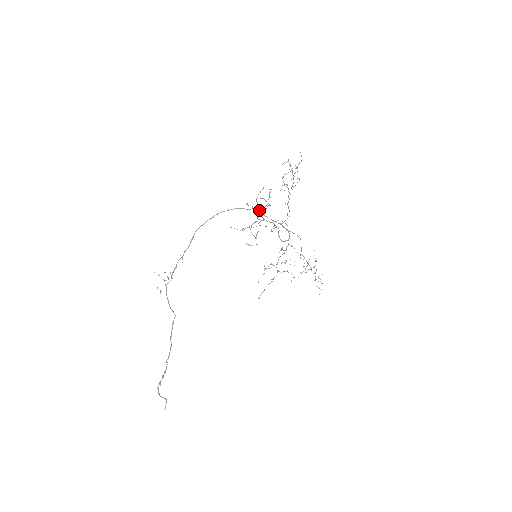
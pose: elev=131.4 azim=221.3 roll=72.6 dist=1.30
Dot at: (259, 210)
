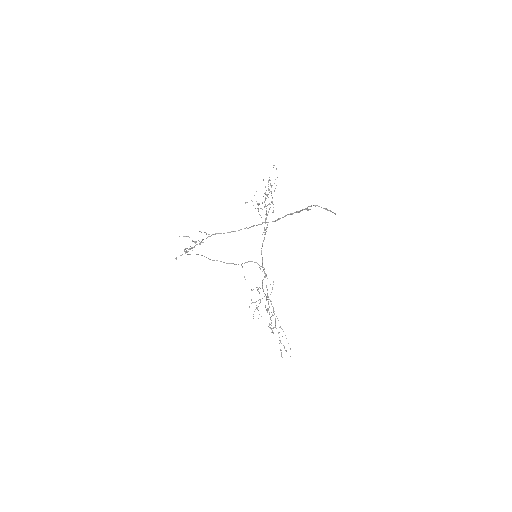
Dot at: (255, 208)
